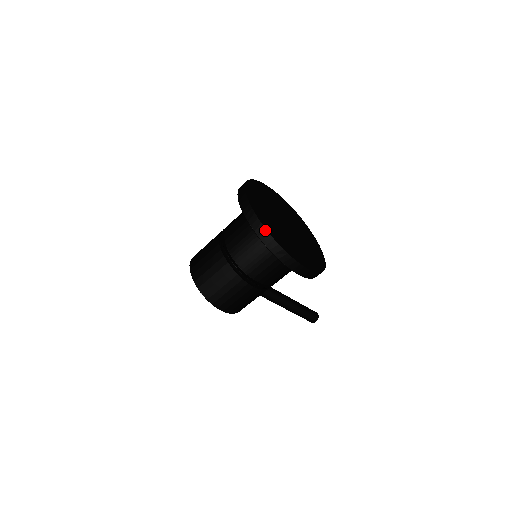
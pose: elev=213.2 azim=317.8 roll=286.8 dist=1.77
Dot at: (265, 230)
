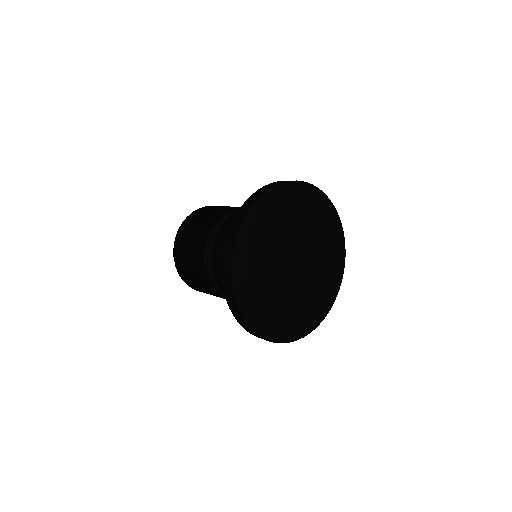
Dot at: (242, 319)
